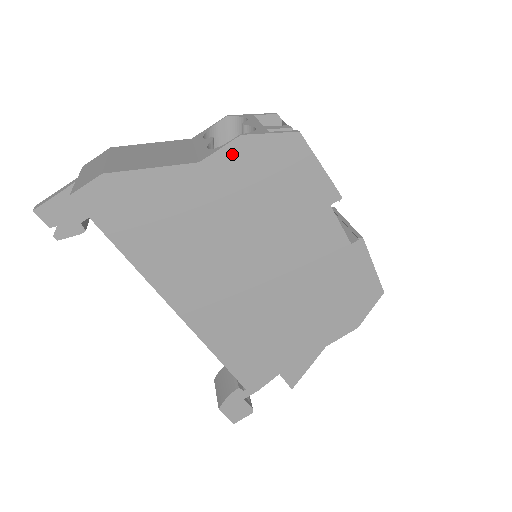
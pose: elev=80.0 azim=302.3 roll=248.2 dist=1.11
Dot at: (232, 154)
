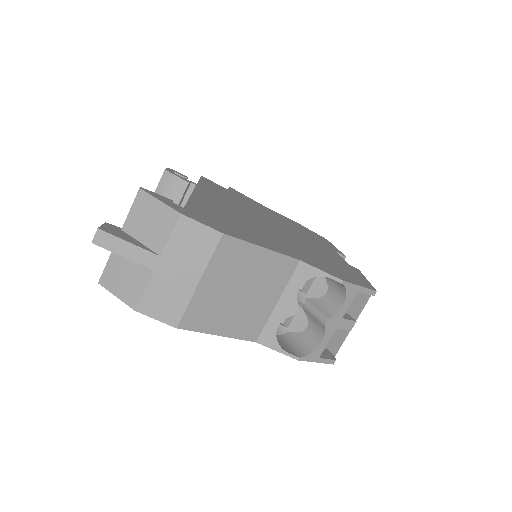
Dot at: occluded
